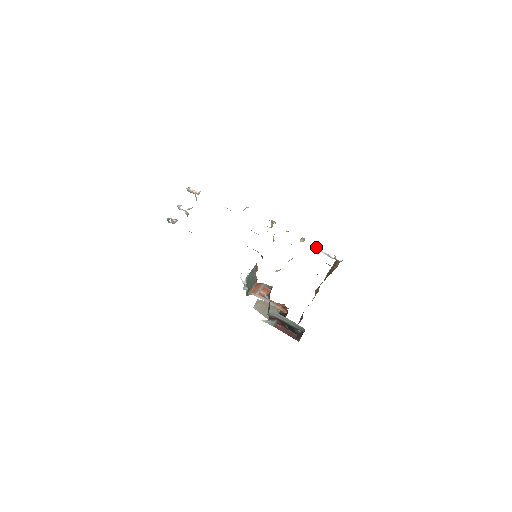
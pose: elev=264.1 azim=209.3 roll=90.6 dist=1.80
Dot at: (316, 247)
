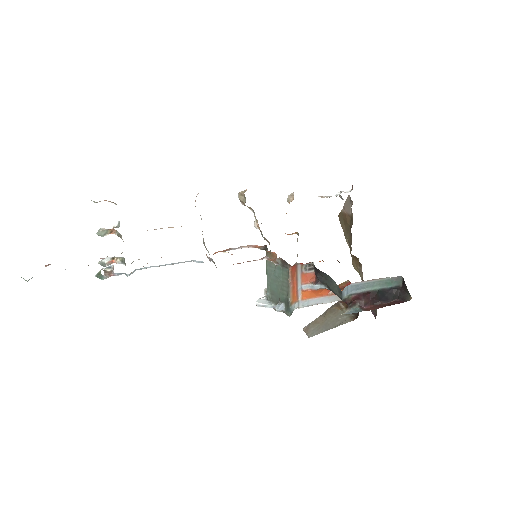
Dot at: occluded
